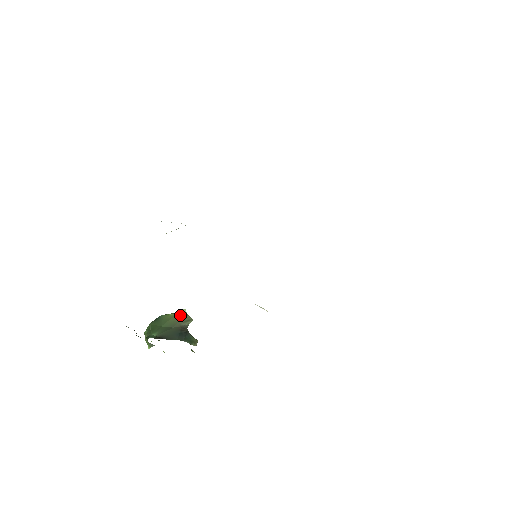
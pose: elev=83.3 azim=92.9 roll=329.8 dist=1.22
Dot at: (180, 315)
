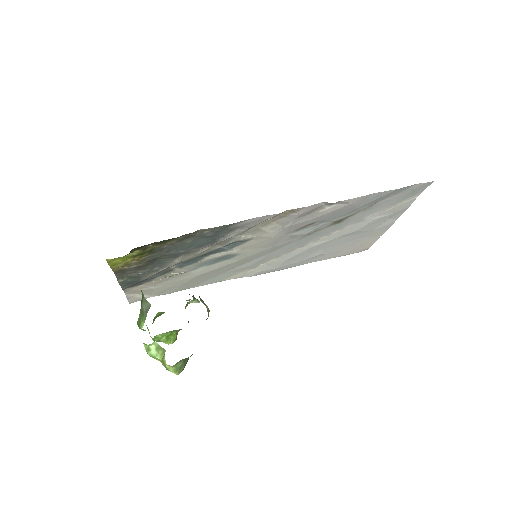
Dot at: occluded
